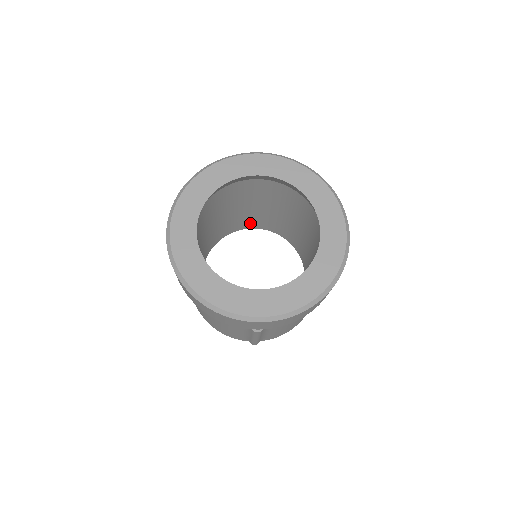
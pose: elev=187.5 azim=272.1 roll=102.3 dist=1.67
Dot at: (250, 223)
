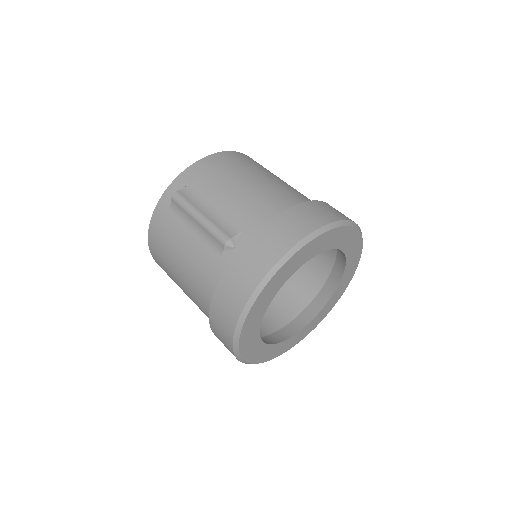
Dot at: occluded
